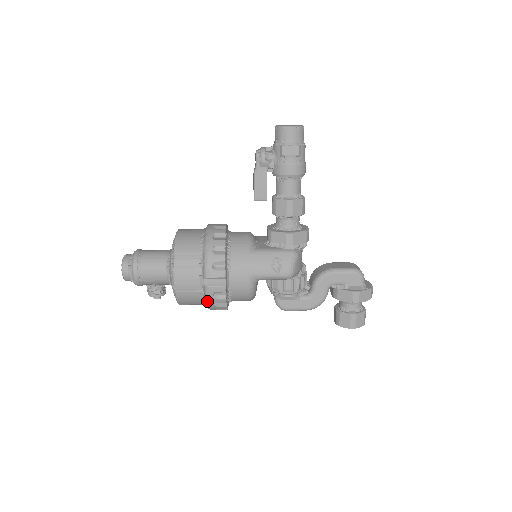
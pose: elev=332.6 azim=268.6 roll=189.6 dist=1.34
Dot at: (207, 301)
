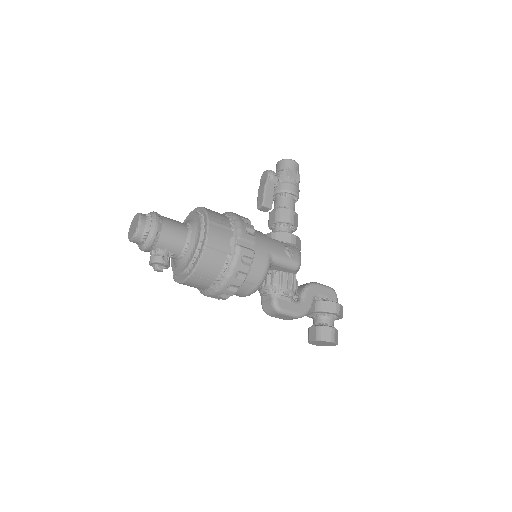
Dot at: (232, 266)
